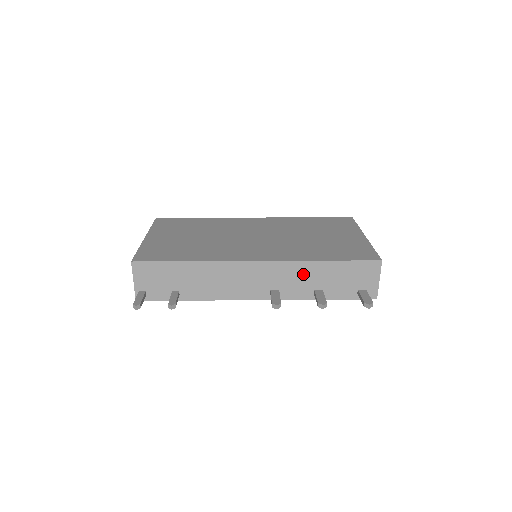
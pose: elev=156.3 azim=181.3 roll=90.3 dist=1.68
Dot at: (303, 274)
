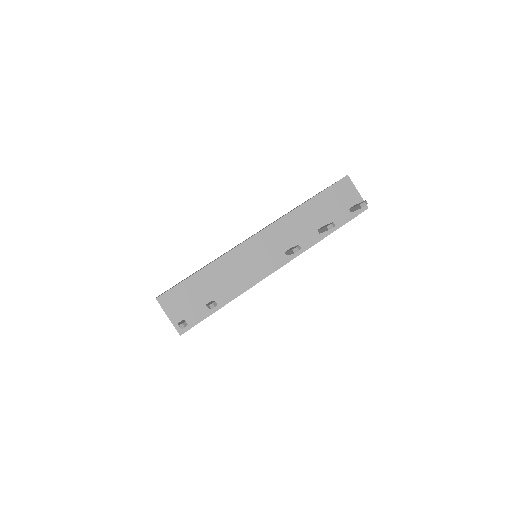
Dot at: (299, 222)
